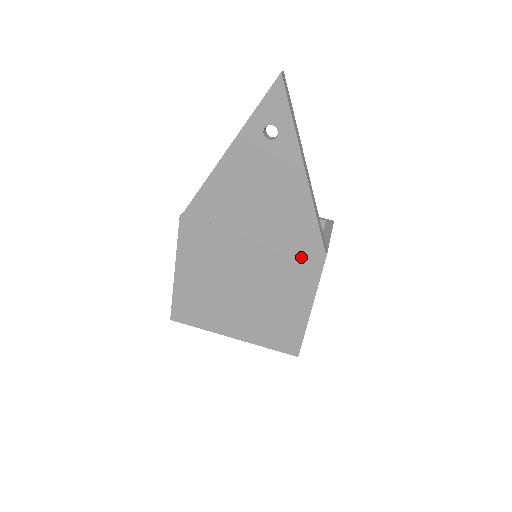
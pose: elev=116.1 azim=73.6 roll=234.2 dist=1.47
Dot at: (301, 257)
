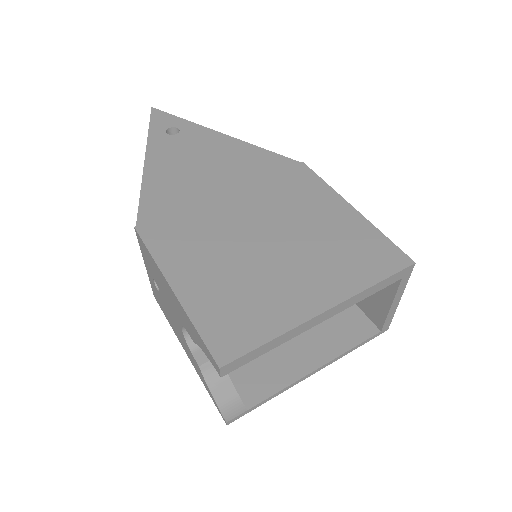
Dot at: (287, 178)
